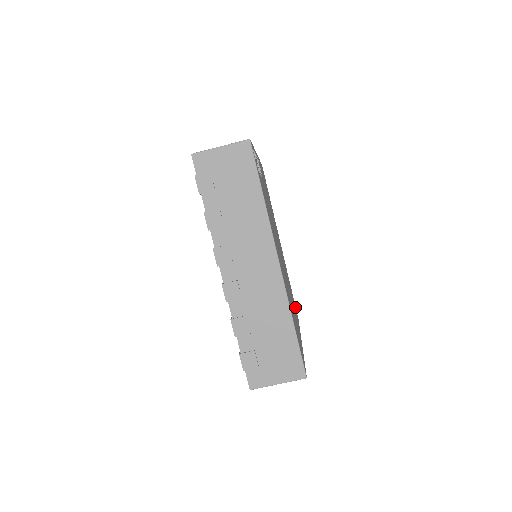
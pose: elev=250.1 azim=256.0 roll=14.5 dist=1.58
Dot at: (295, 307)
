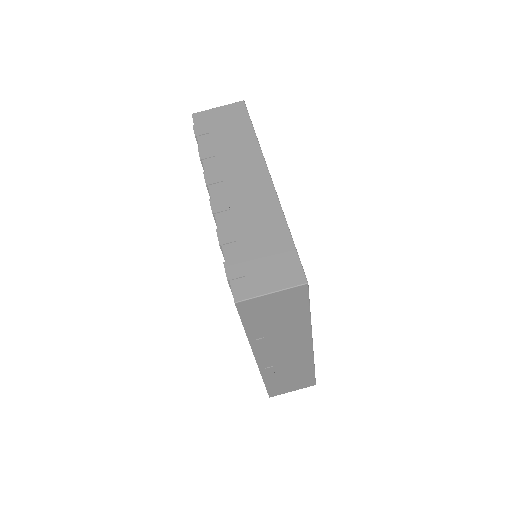
Dot at: occluded
